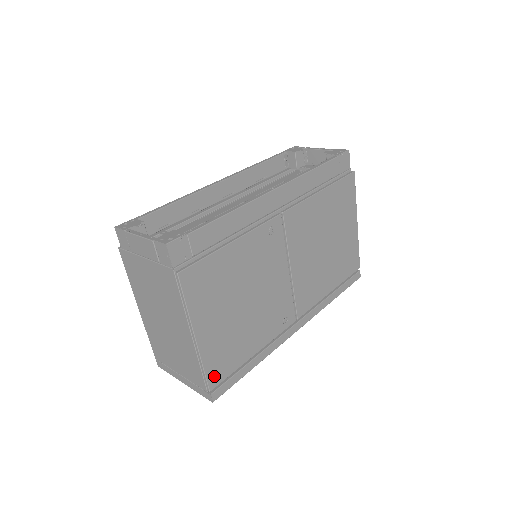
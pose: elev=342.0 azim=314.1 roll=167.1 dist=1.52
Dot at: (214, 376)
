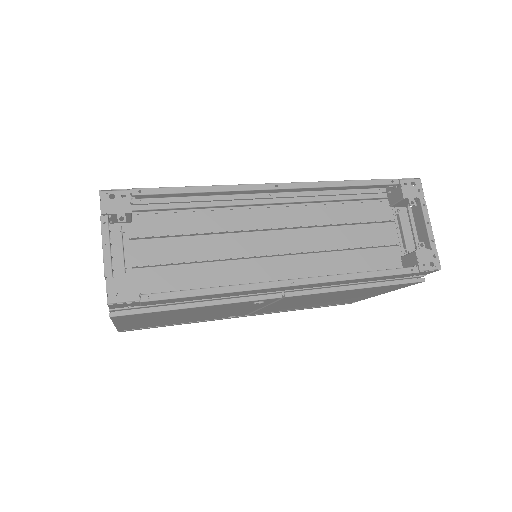
Dot at: (127, 329)
